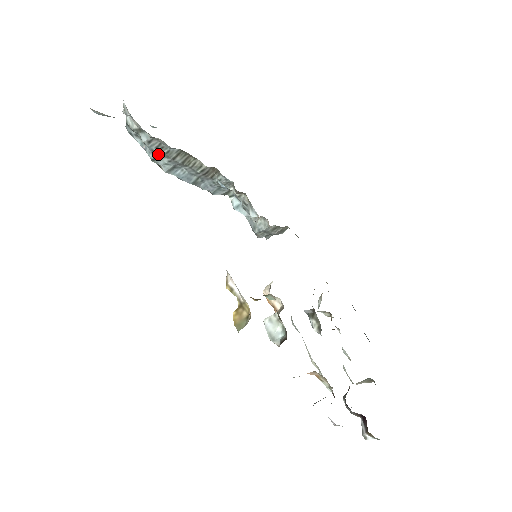
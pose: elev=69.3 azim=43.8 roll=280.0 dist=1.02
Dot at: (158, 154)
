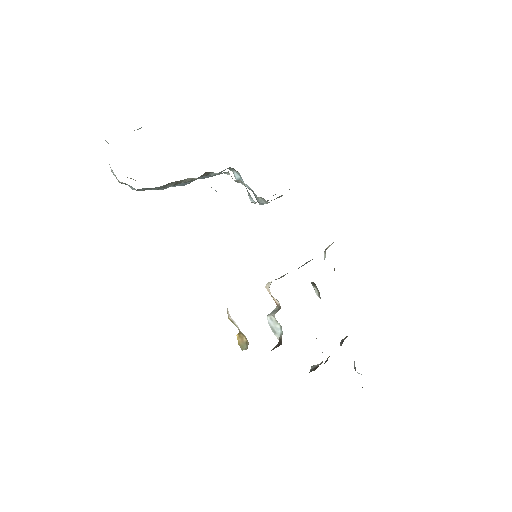
Dot at: (149, 189)
